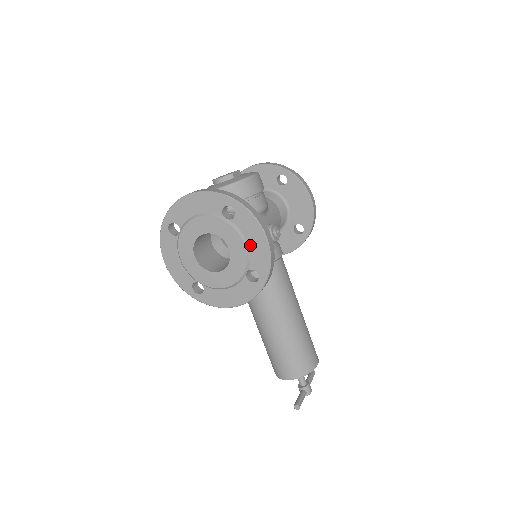
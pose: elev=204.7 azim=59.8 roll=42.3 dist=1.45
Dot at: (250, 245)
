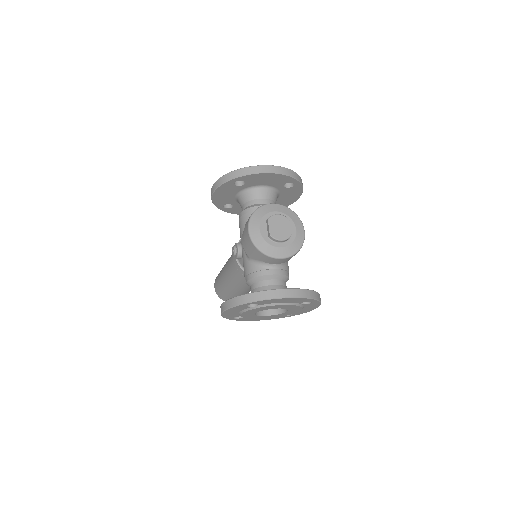
Dot at: (303, 309)
